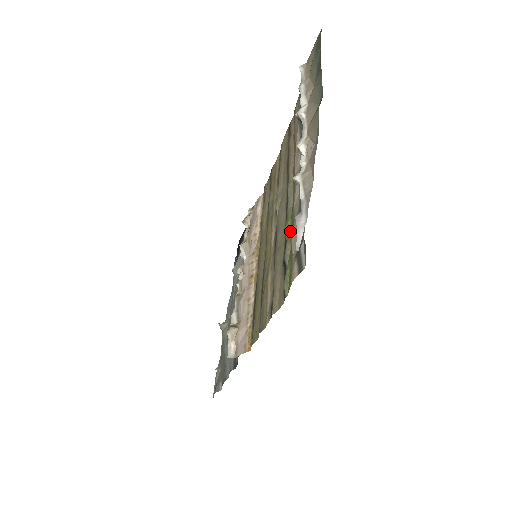
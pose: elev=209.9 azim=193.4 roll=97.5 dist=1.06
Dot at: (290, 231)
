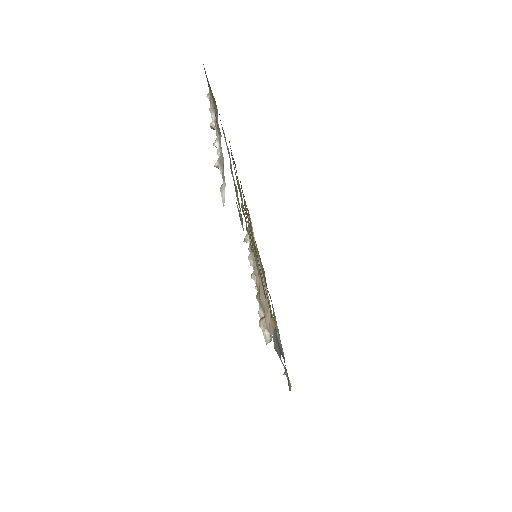
Dot at: occluded
